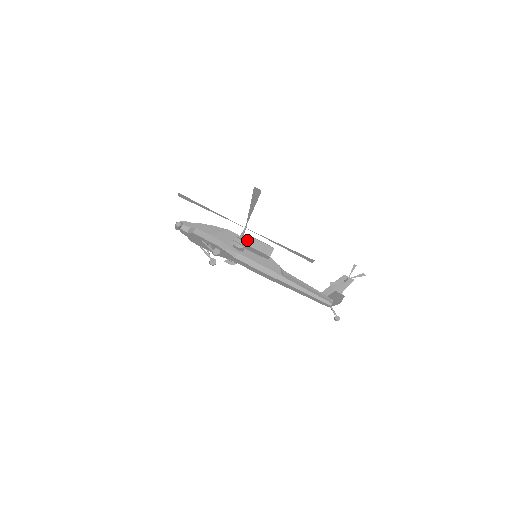
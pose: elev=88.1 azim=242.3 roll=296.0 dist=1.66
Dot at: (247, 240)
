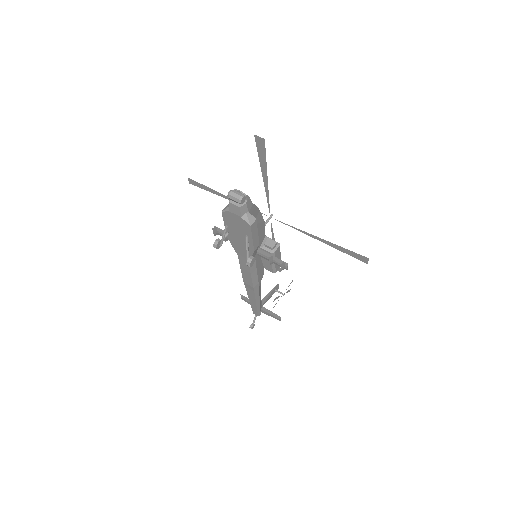
Dot at: (276, 252)
